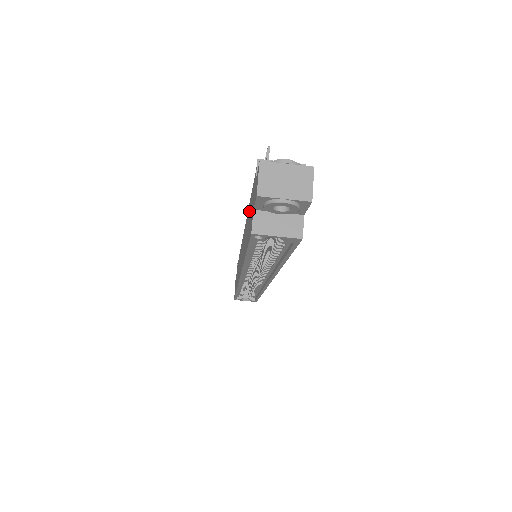
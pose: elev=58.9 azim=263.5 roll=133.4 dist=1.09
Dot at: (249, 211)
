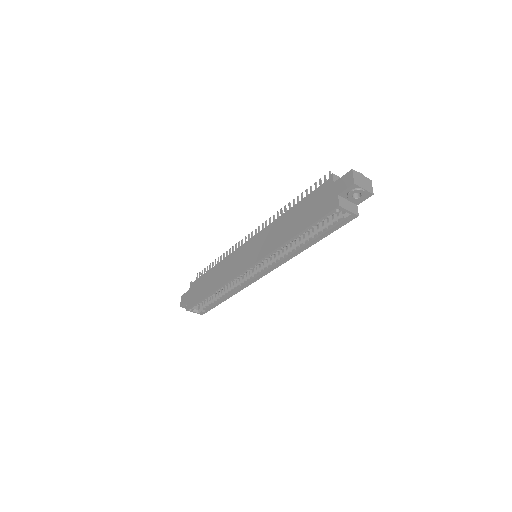
Dot at: (300, 208)
